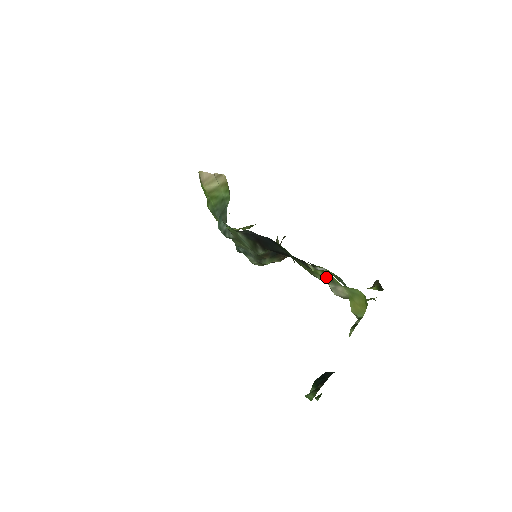
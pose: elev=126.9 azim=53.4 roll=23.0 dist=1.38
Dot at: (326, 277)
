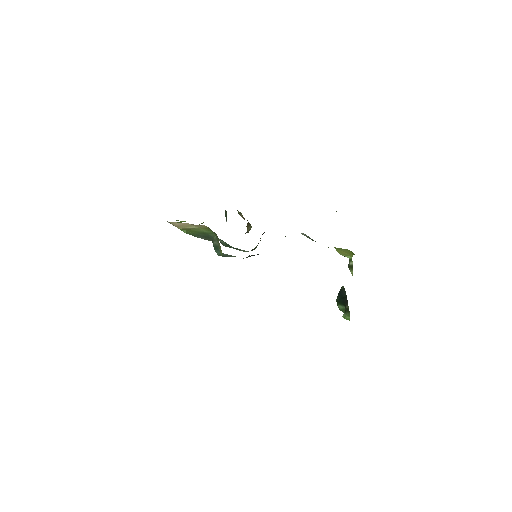
Dot at: occluded
